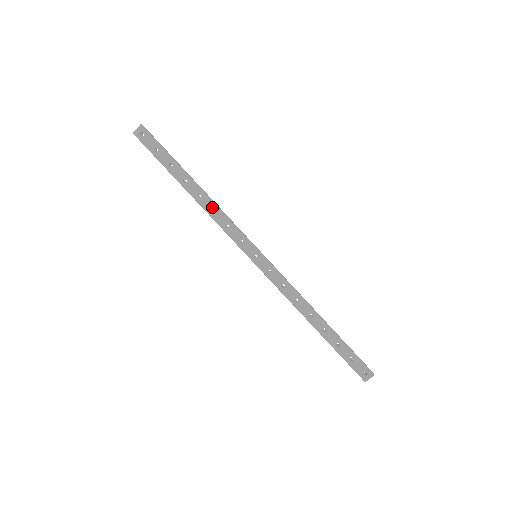
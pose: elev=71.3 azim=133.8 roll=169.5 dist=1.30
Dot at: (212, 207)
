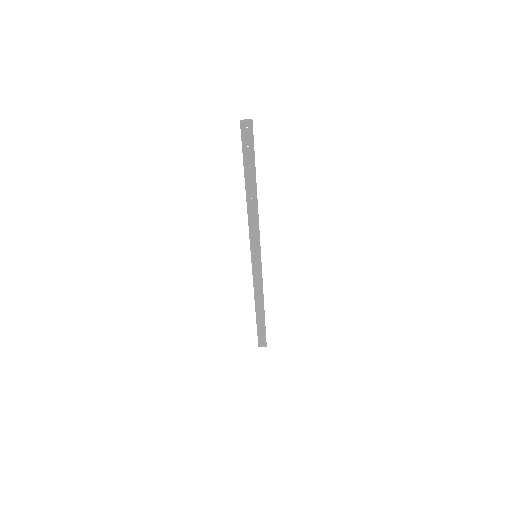
Dot at: (254, 212)
